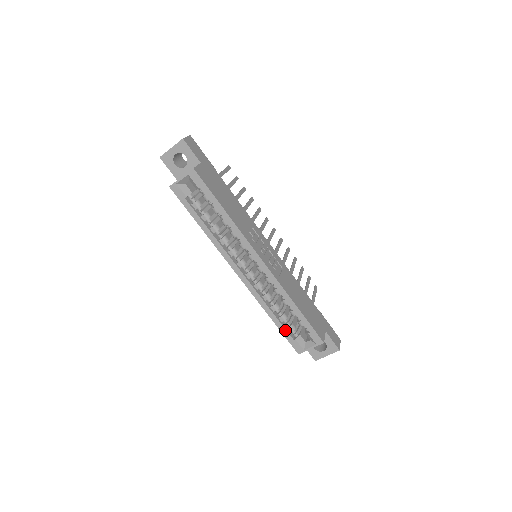
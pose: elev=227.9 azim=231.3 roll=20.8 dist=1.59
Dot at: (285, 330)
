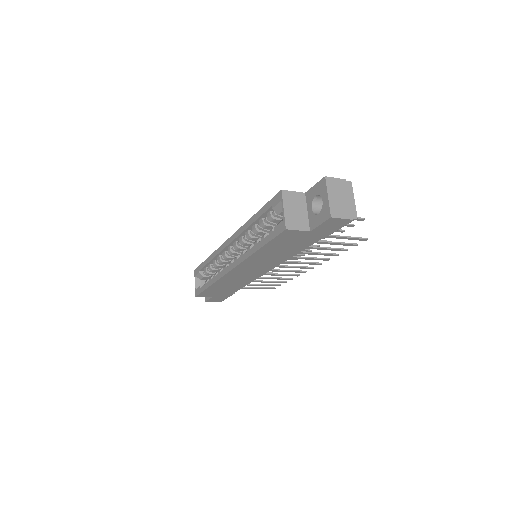
Dot at: (266, 238)
